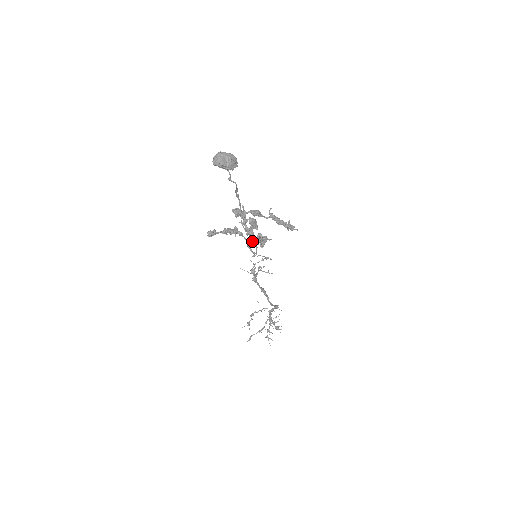
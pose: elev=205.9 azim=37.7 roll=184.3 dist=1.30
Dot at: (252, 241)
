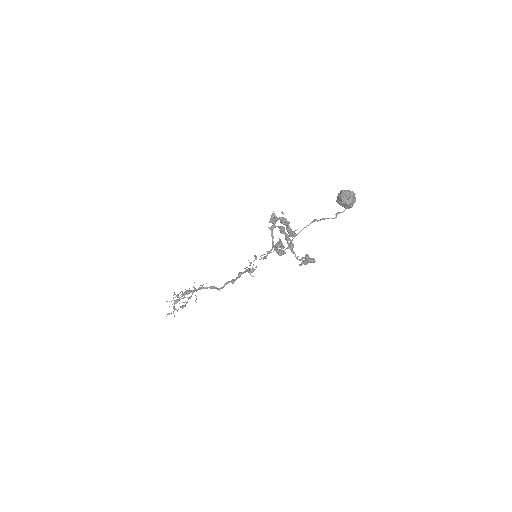
Dot at: occluded
